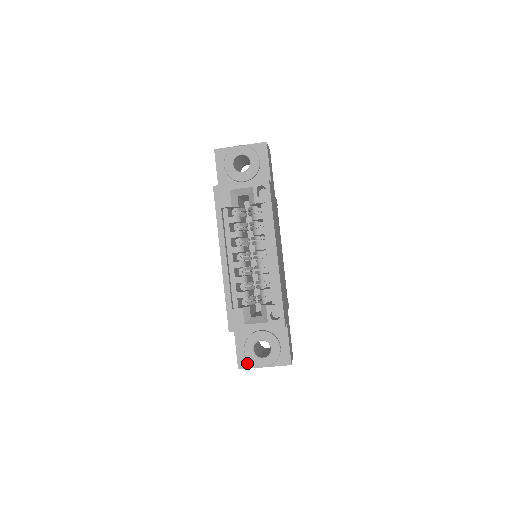
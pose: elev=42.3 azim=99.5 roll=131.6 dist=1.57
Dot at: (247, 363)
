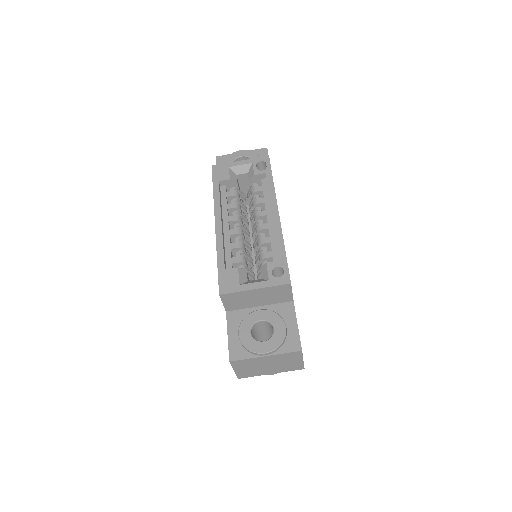
Dot at: (242, 352)
